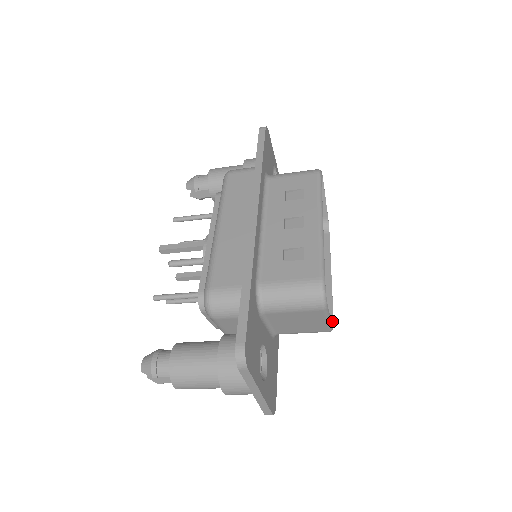
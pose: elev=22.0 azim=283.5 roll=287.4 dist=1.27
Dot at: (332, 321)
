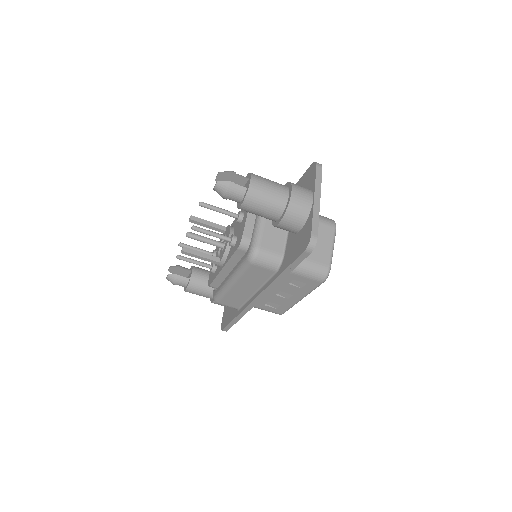
Dot at: (324, 280)
